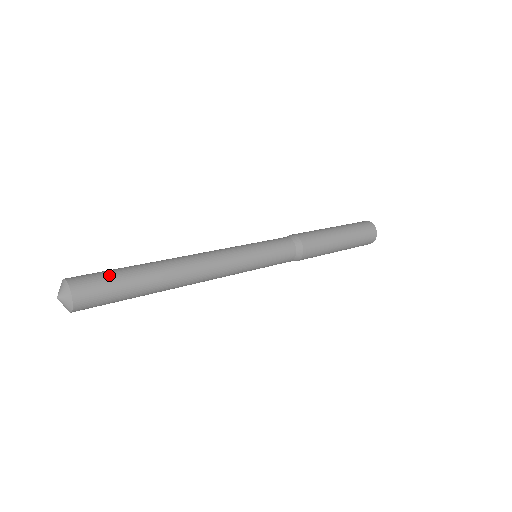
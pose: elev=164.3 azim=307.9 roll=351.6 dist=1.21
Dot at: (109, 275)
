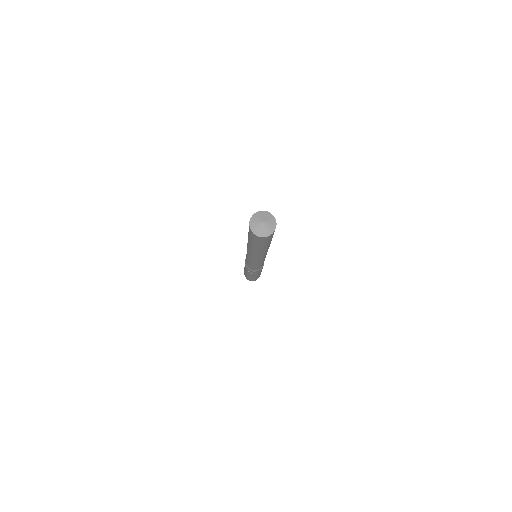
Dot at: occluded
